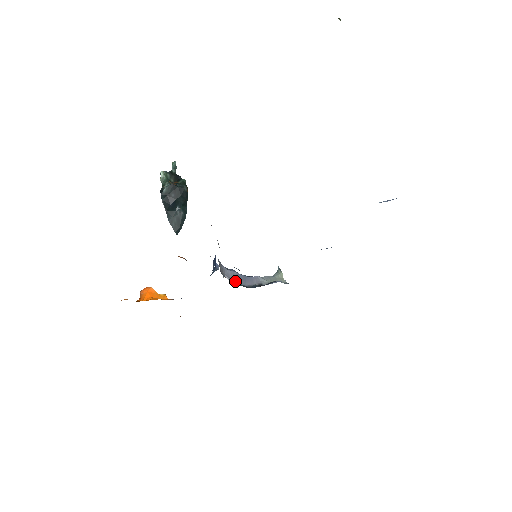
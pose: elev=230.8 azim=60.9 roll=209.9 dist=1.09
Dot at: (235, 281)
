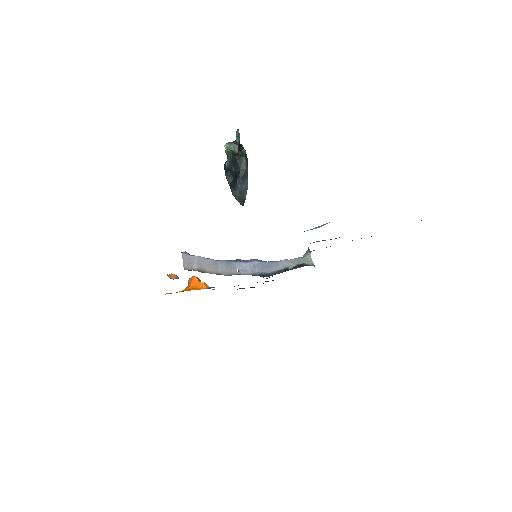
Dot at: (255, 271)
